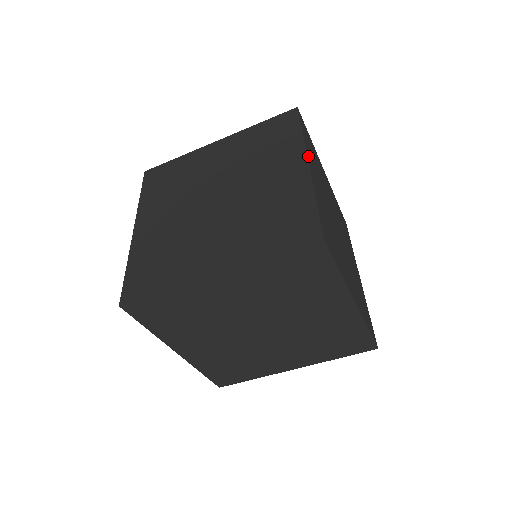
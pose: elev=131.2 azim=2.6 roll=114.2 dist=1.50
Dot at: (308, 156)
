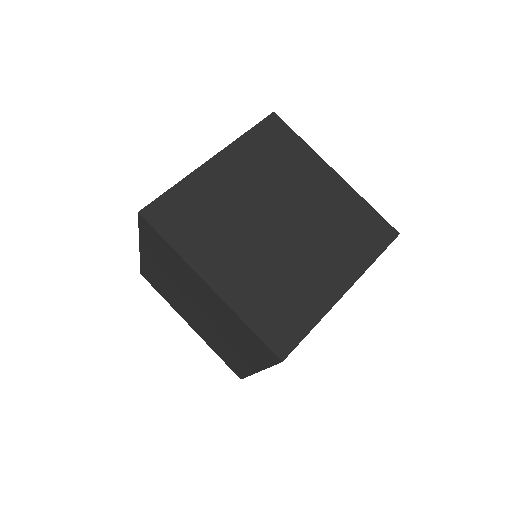
Dot at: occluded
